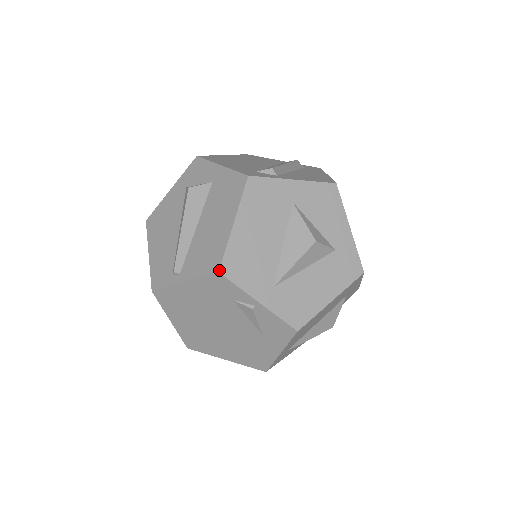
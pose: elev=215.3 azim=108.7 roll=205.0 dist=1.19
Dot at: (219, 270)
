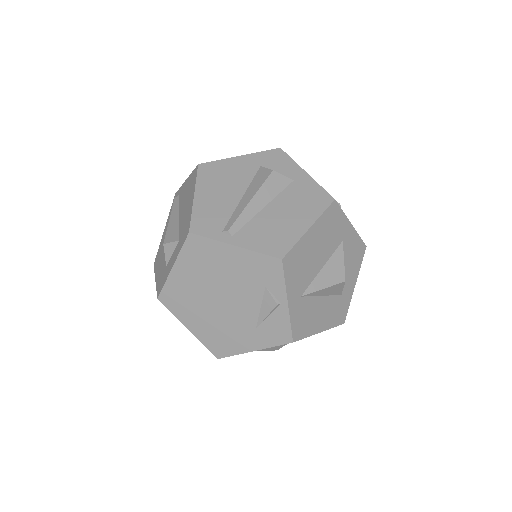
Dot at: (283, 258)
